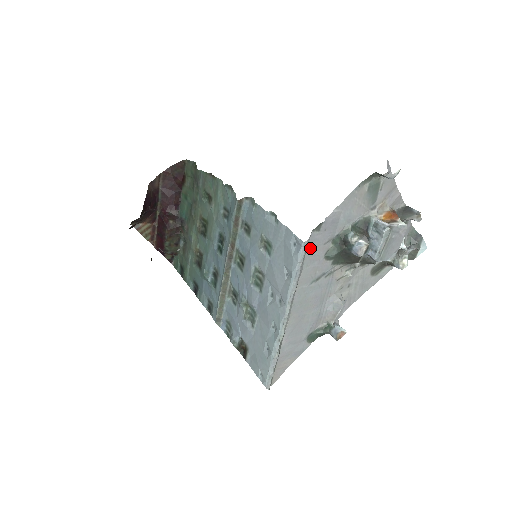
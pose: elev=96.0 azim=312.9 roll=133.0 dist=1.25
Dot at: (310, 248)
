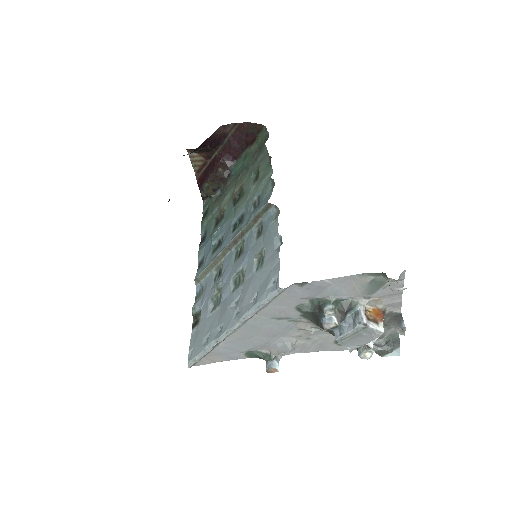
Dot at: (285, 294)
